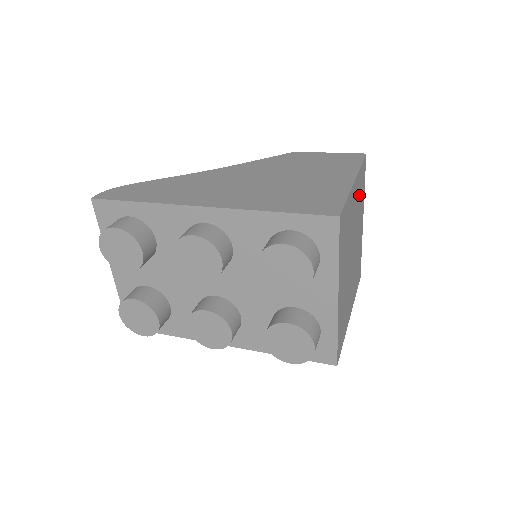
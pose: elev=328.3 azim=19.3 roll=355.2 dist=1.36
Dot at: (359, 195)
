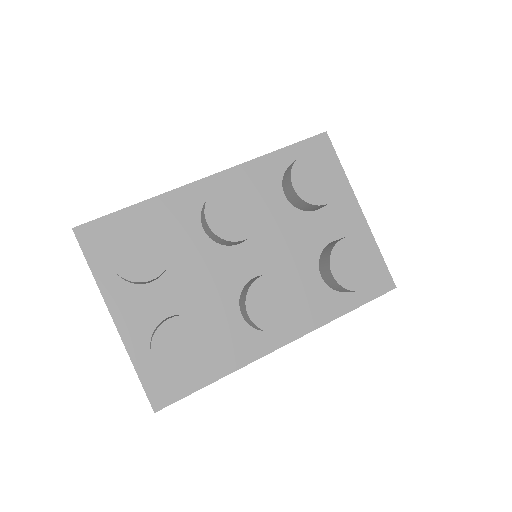
Dot at: occluded
